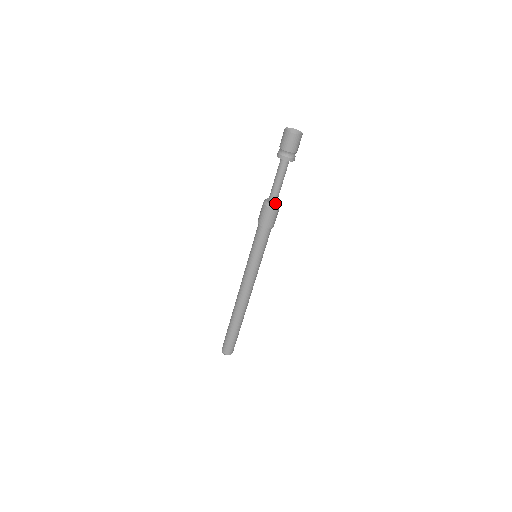
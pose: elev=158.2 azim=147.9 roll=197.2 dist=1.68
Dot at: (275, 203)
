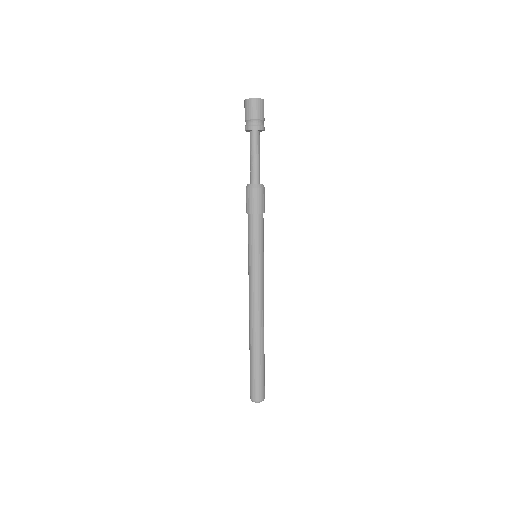
Dot at: (258, 184)
